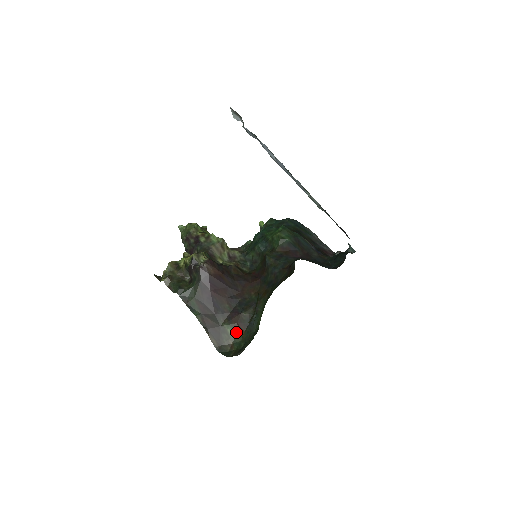
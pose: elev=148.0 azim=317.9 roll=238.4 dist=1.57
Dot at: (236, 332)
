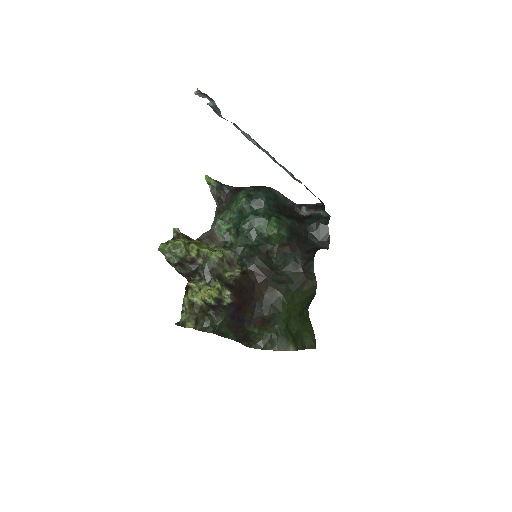
Dot at: (260, 329)
